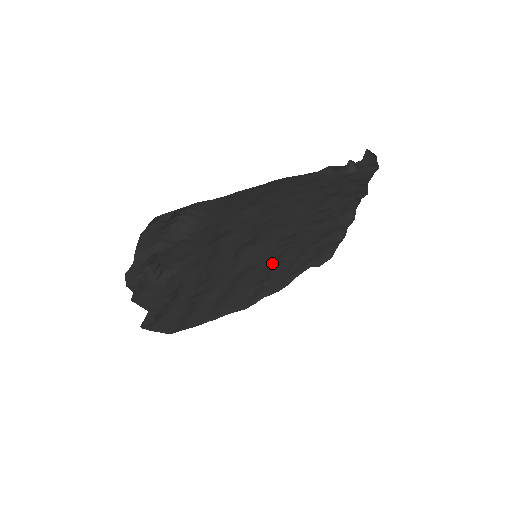
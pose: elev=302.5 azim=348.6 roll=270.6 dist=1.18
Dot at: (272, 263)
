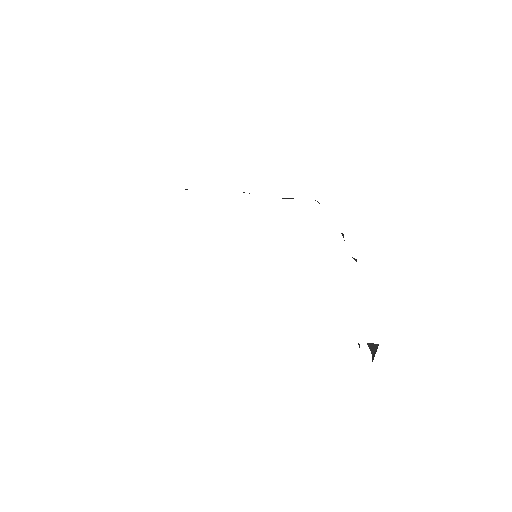
Dot at: occluded
